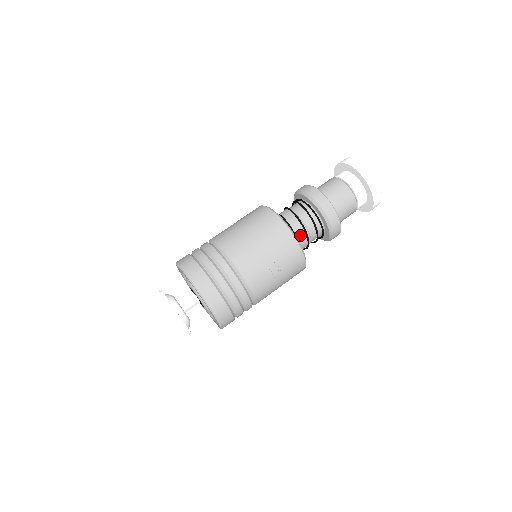
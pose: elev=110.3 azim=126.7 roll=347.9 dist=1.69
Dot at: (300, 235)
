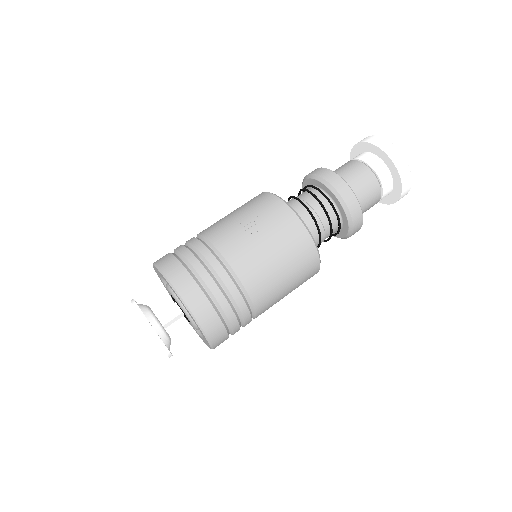
Dot at: (295, 207)
